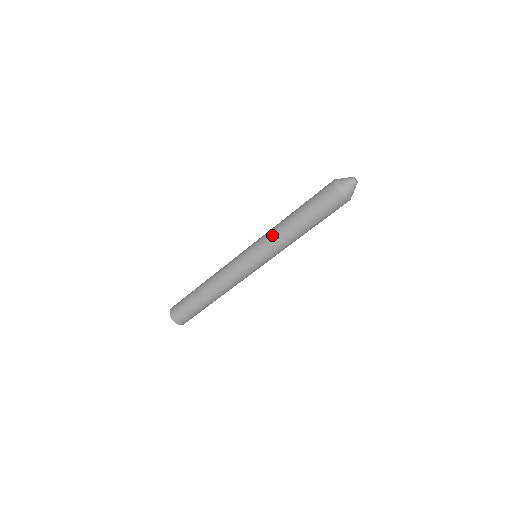
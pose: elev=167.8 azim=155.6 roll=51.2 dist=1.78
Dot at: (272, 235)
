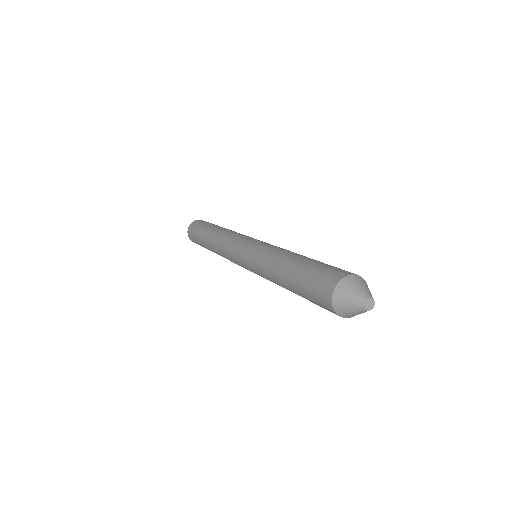
Dot at: (263, 258)
